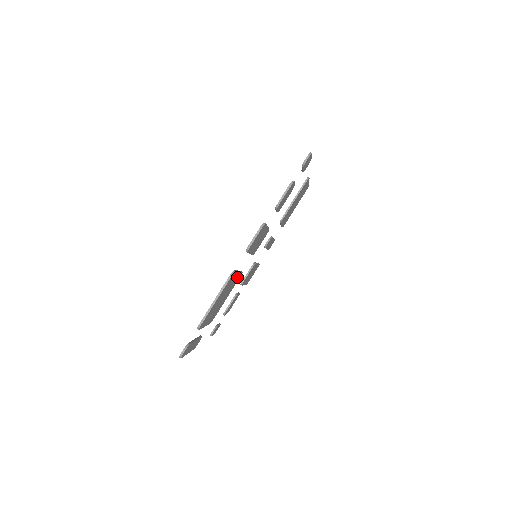
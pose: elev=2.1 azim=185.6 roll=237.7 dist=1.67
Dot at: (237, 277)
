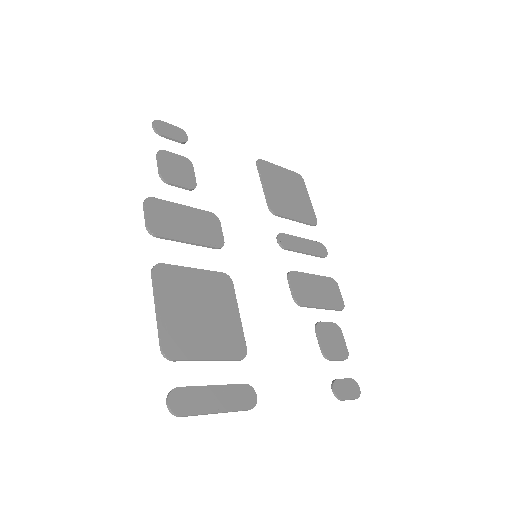
Dot at: (211, 280)
